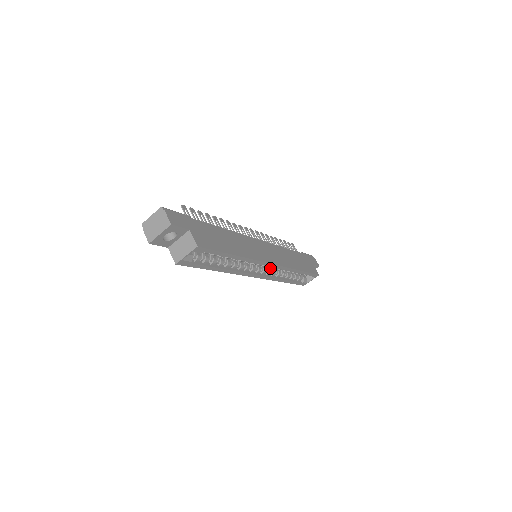
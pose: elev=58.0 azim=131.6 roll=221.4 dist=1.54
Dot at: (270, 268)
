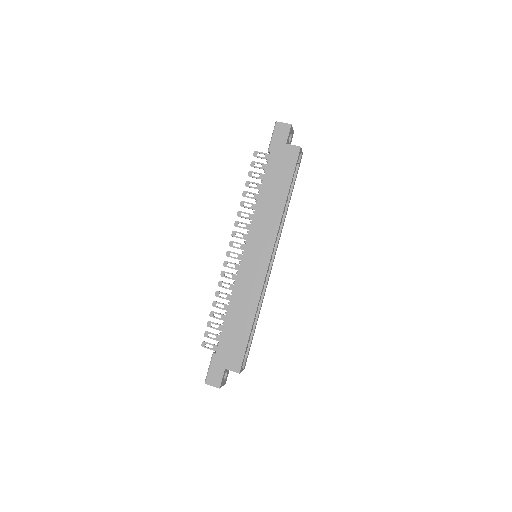
Dot at: occluded
